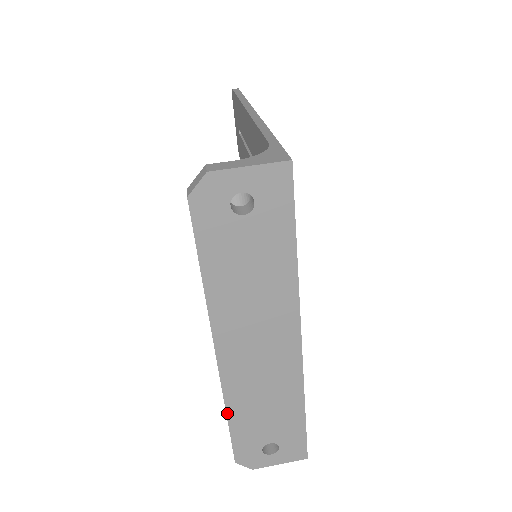
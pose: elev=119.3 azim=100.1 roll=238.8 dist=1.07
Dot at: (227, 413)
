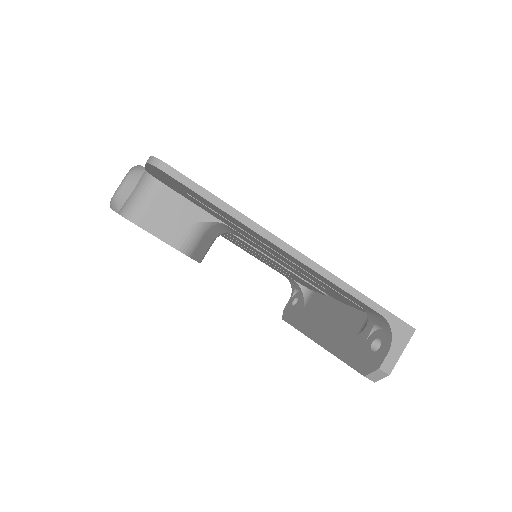
Dot at: occluded
